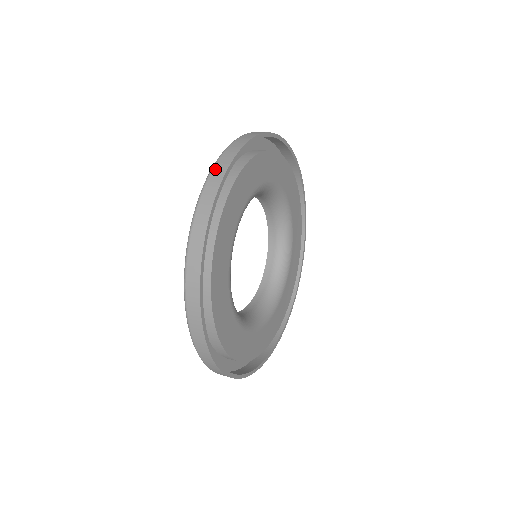
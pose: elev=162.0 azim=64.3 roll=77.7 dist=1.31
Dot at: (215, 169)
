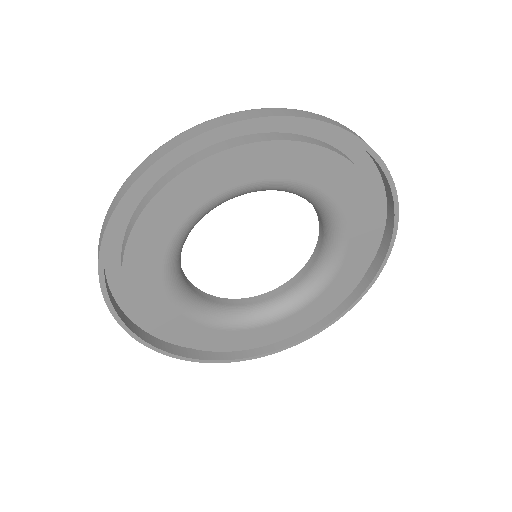
Dot at: (132, 174)
